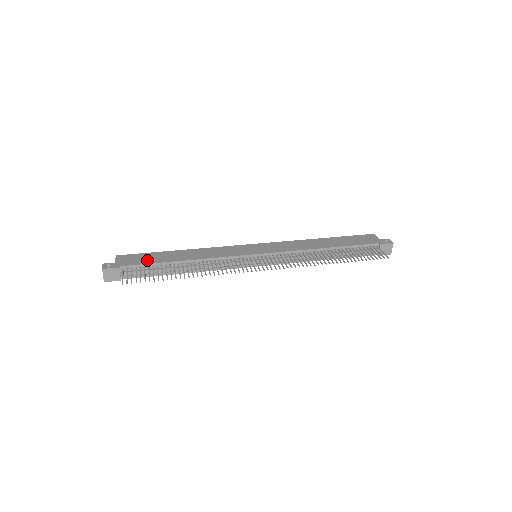
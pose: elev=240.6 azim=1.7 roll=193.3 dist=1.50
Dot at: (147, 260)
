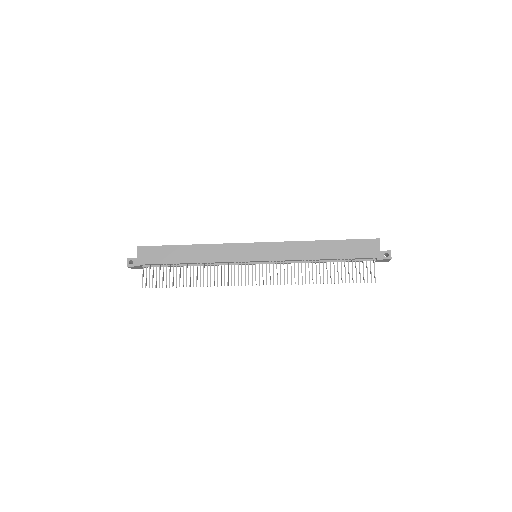
Dot at: (162, 258)
